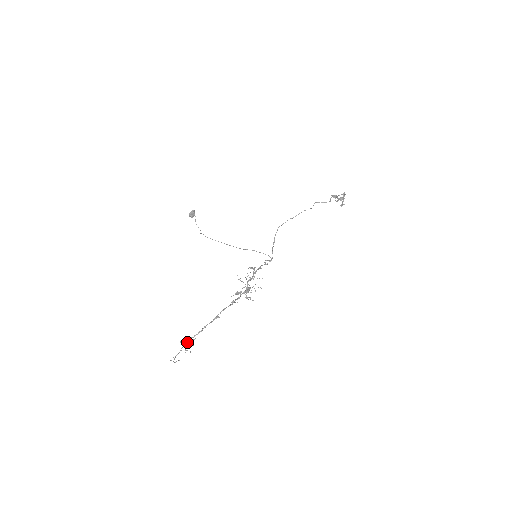
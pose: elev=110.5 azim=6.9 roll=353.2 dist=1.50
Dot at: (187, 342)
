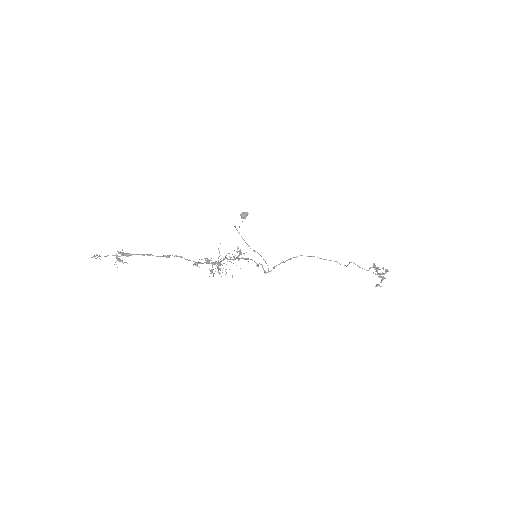
Dot at: (122, 253)
